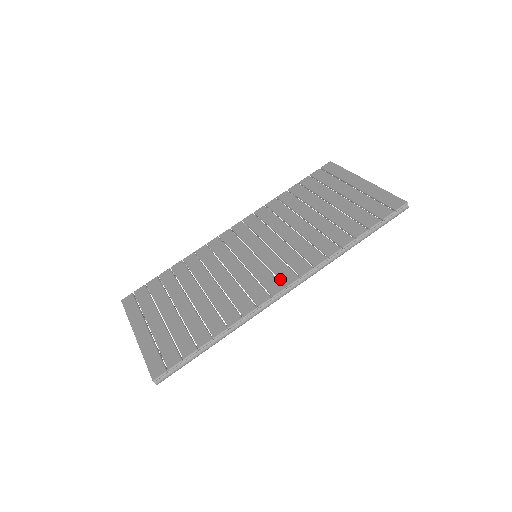
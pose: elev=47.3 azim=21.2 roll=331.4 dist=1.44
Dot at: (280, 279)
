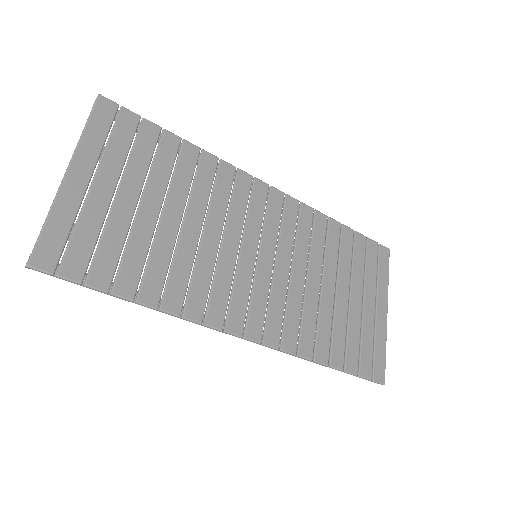
Dot at: (248, 319)
